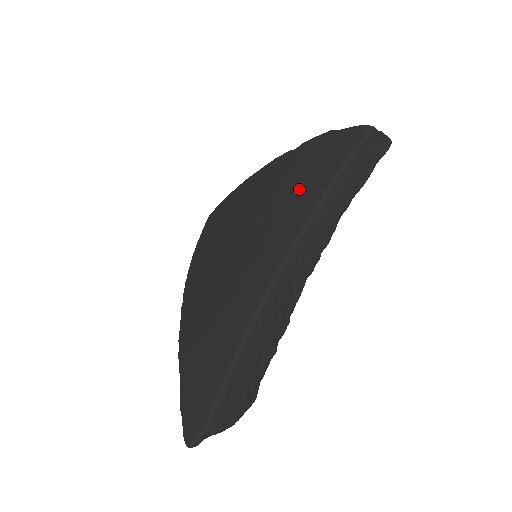
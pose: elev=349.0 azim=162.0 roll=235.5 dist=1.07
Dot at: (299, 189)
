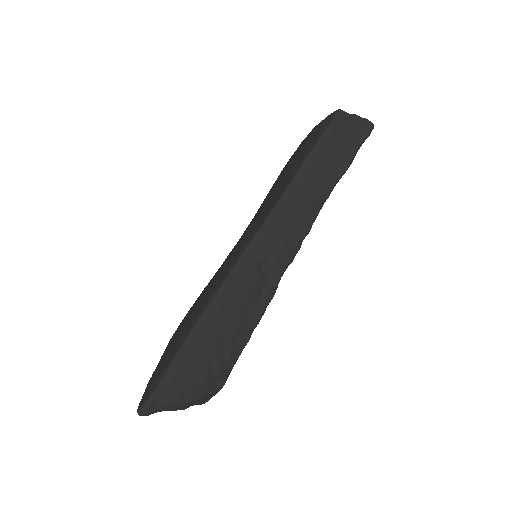
Dot at: (280, 183)
